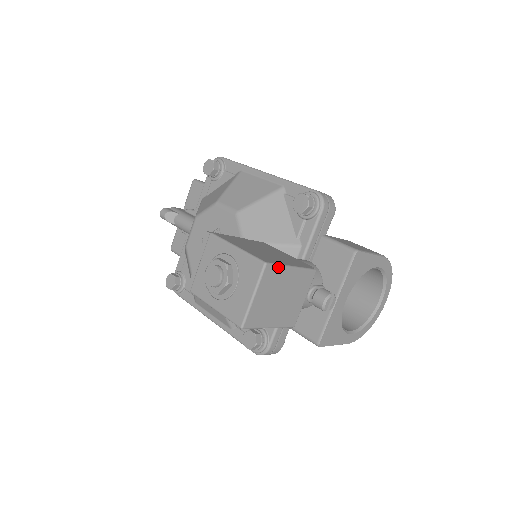
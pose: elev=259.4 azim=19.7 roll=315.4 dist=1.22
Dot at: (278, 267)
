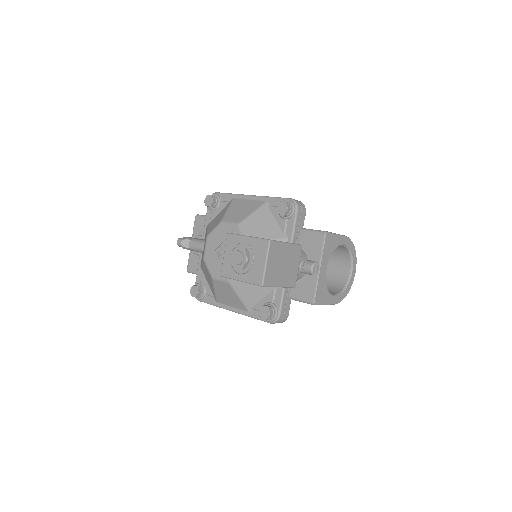
Dot at: (278, 243)
